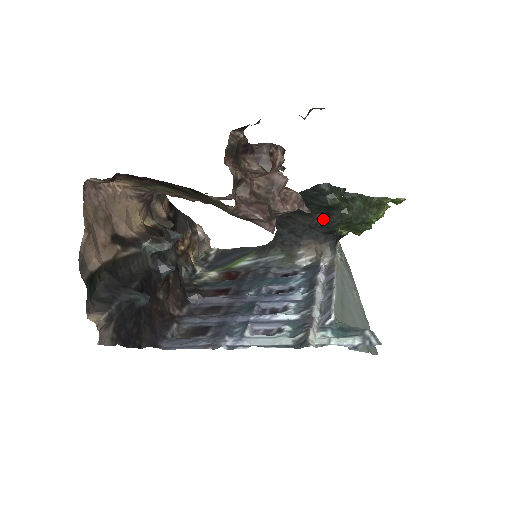
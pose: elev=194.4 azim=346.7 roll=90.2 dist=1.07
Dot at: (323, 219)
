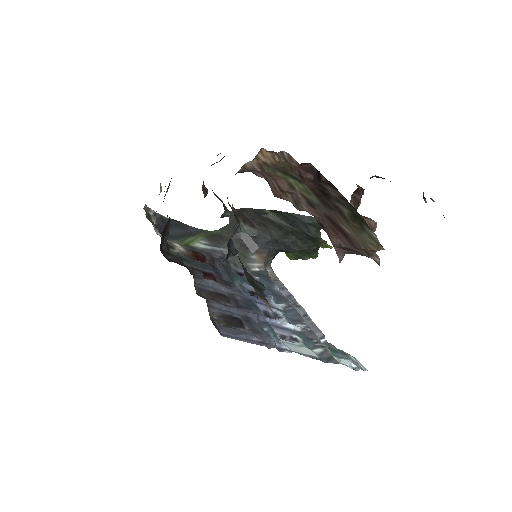
Dot at: (294, 241)
